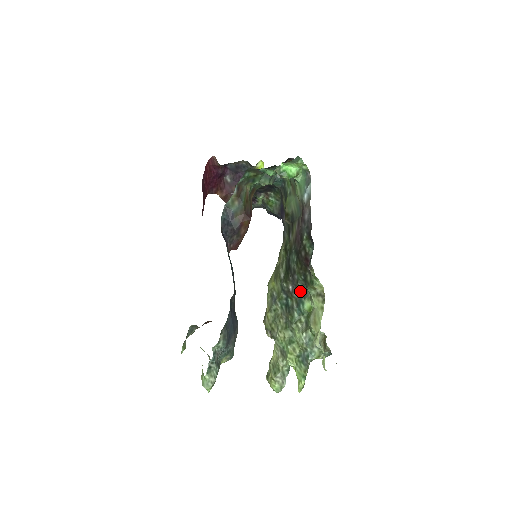
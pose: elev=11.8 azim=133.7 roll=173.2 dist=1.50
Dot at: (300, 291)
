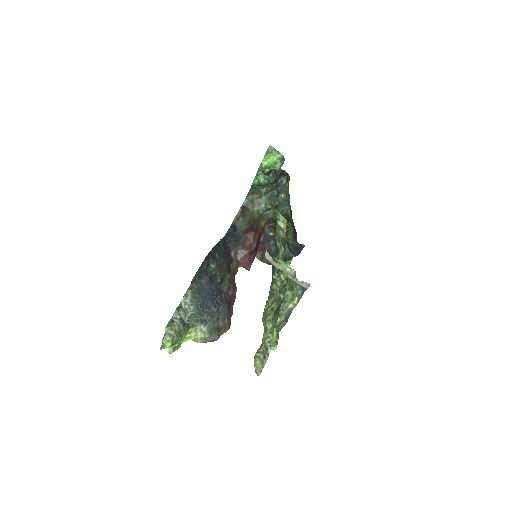
Dot at: occluded
